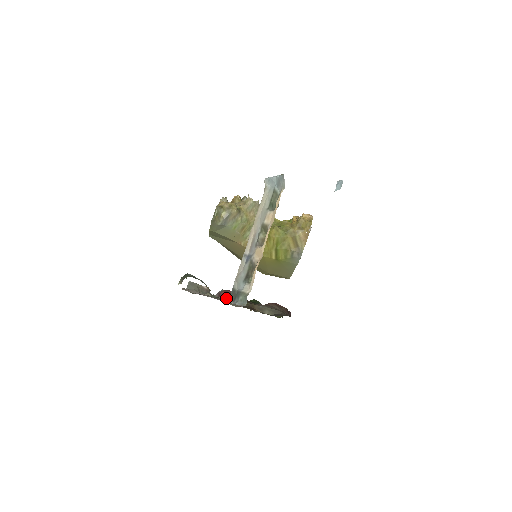
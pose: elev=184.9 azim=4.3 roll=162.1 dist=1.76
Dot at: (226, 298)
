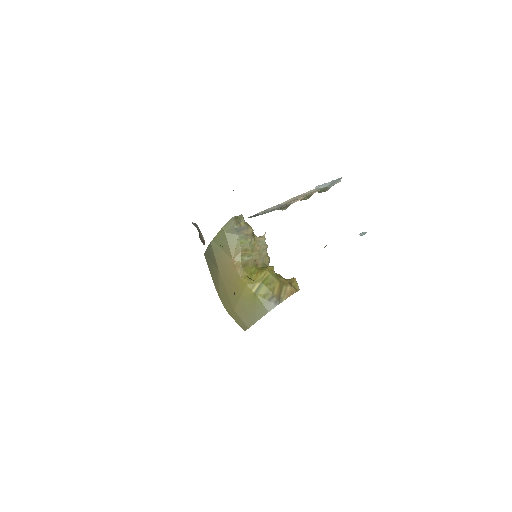
Dot at: occluded
